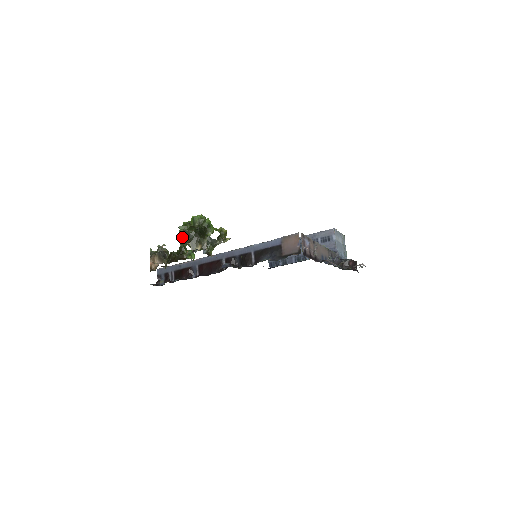
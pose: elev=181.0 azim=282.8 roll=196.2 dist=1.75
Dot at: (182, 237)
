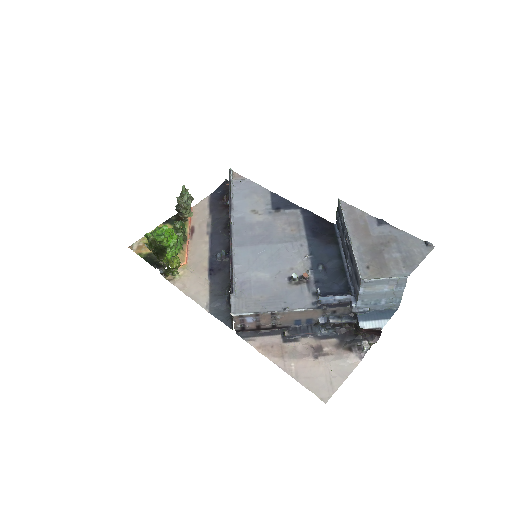
Dot at: occluded
